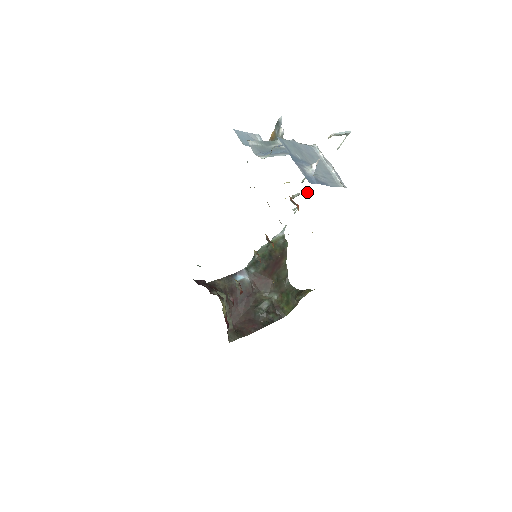
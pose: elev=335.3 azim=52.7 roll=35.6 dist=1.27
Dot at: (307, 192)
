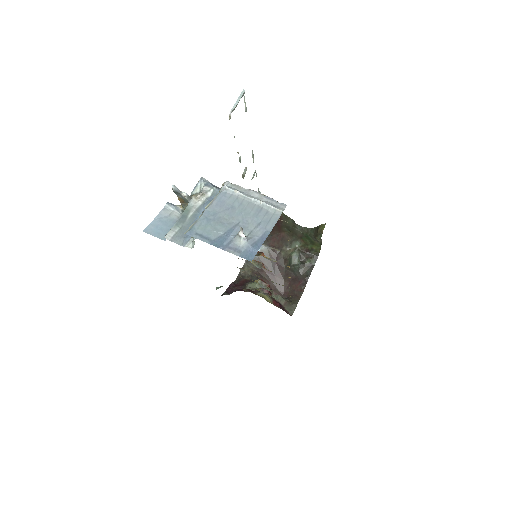
Dot at: (252, 157)
